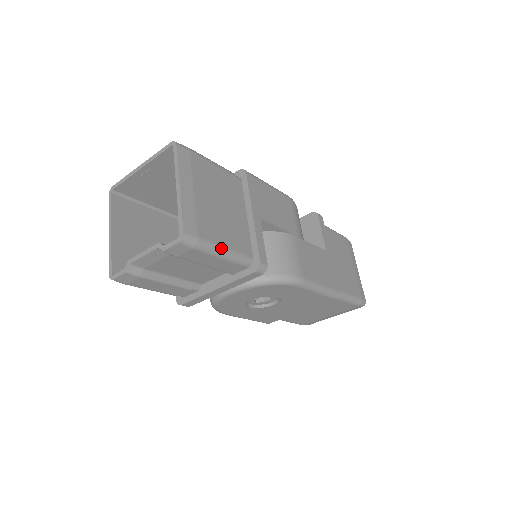
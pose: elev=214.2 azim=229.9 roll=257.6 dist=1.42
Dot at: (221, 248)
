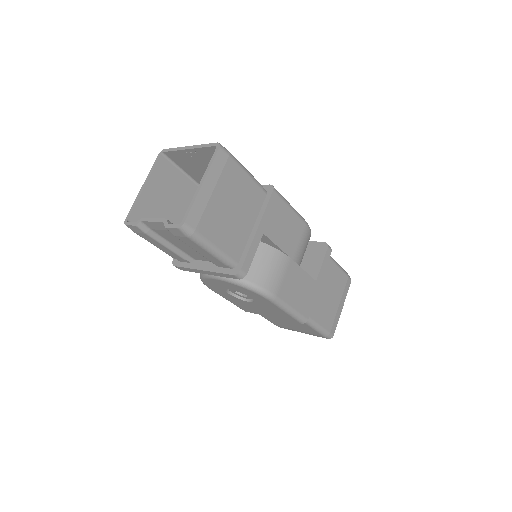
Dot at: (212, 246)
